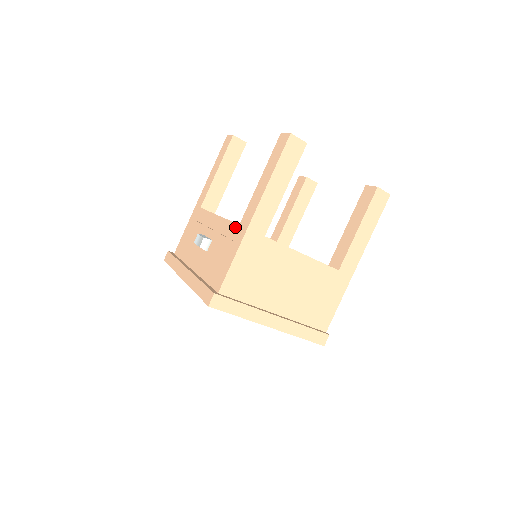
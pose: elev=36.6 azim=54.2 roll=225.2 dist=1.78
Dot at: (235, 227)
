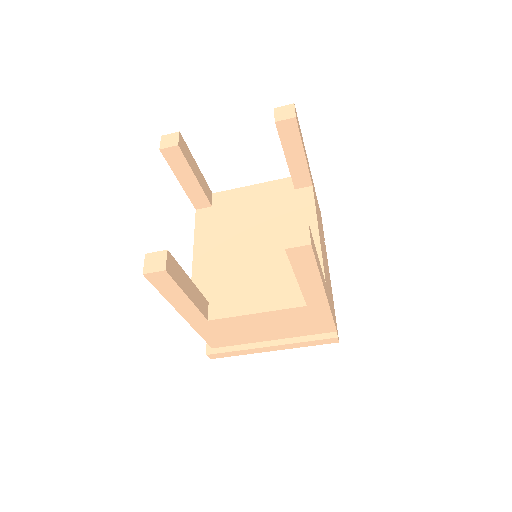
Dot at: occluded
